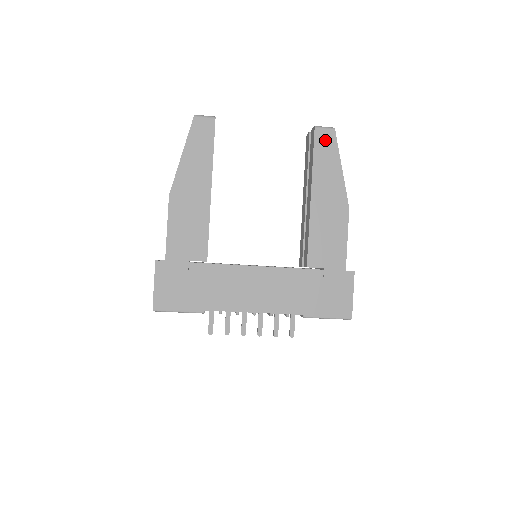
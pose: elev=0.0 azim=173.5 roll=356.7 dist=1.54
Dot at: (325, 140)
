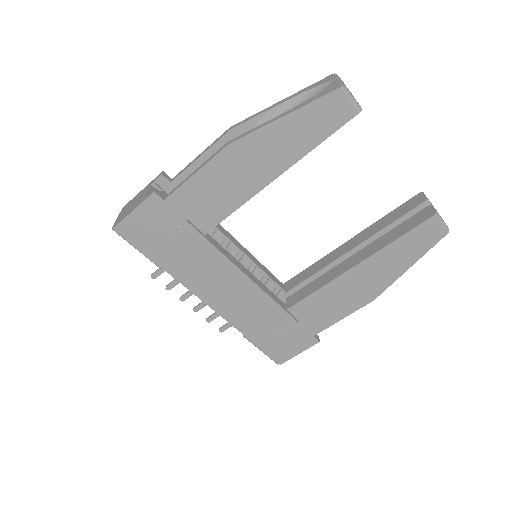
Dot at: (428, 233)
